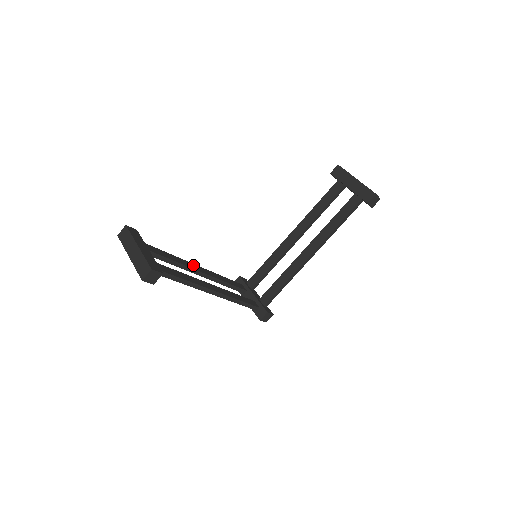
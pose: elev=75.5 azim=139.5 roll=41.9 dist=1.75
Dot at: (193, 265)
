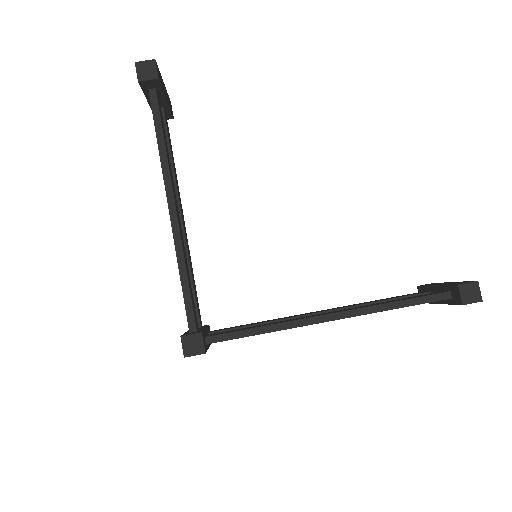
Dot at: (181, 206)
